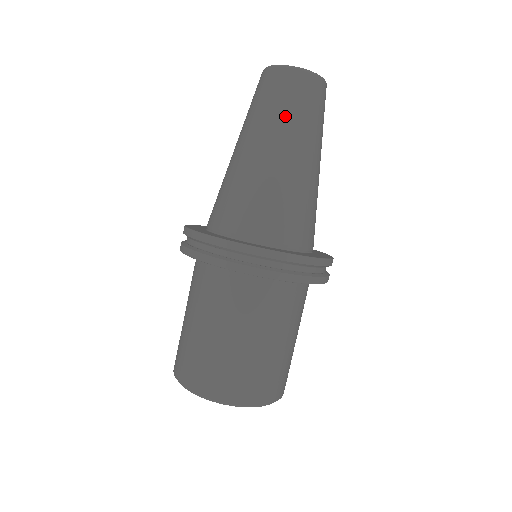
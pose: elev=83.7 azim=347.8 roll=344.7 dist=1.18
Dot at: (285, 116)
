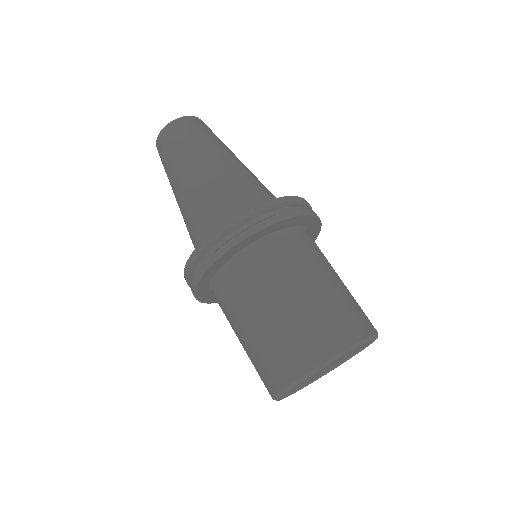
Dot at: (213, 139)
